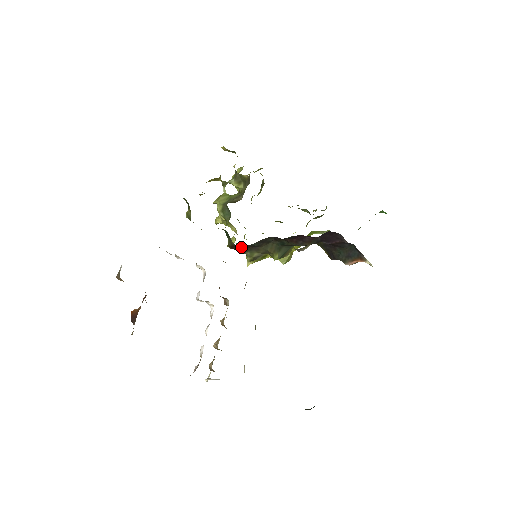
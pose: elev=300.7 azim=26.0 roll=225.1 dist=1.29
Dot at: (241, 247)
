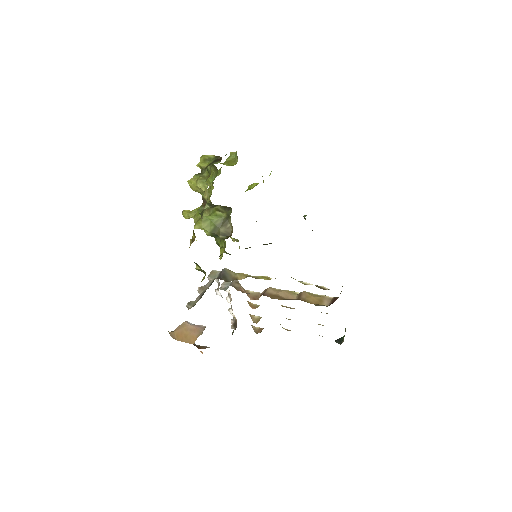
Dot at: occluded
